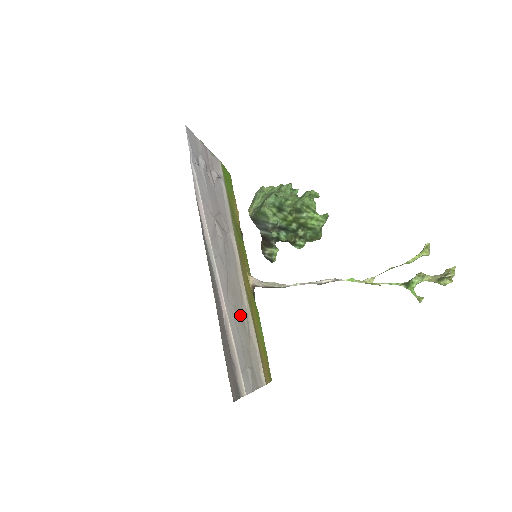
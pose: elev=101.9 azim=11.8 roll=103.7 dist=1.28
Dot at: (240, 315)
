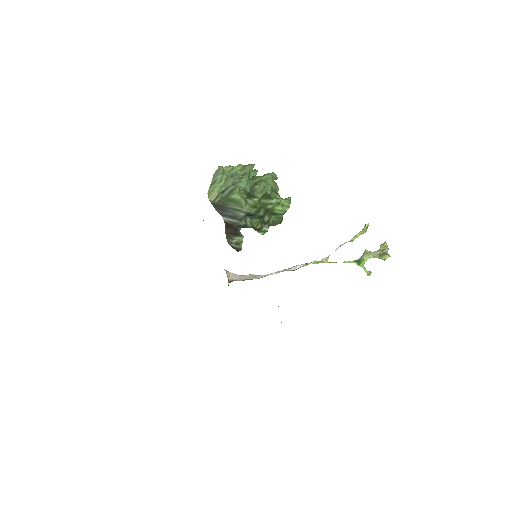
Dot at: occluded
